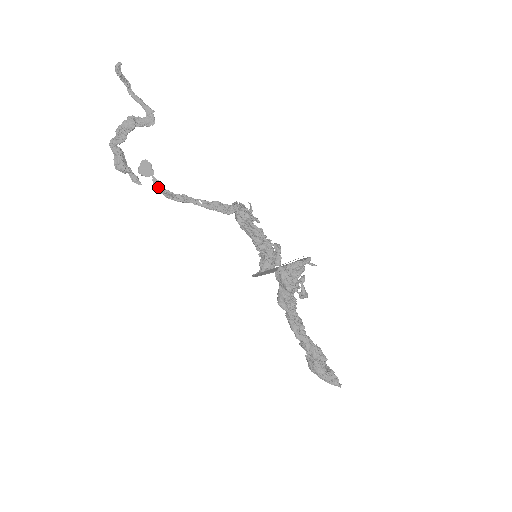
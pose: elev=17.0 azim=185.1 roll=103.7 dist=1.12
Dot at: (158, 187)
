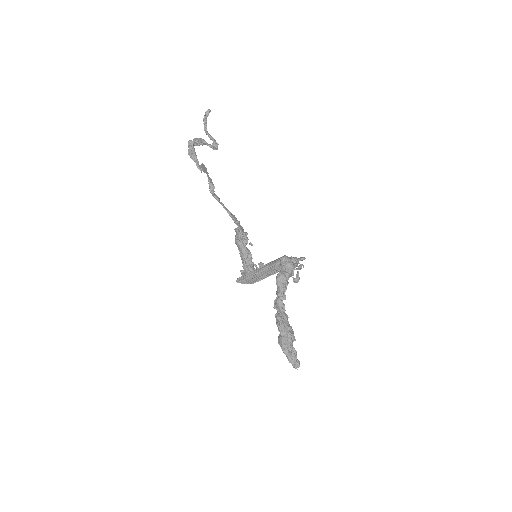
Dot at: (210, 181)
